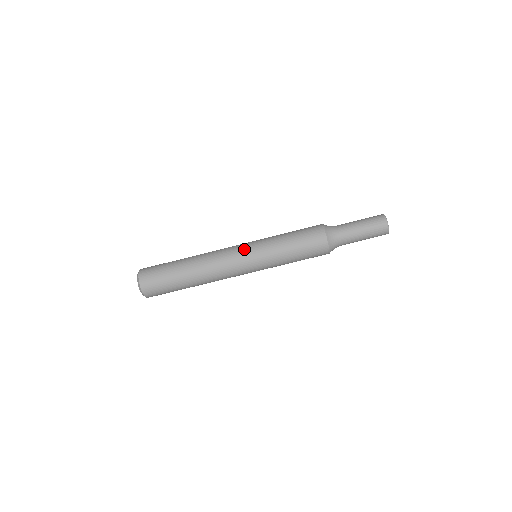
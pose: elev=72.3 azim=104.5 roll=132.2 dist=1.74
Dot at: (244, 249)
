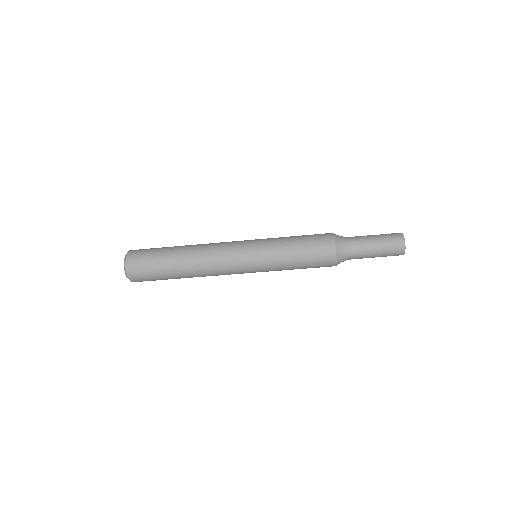
Dot at: (244, 244)
